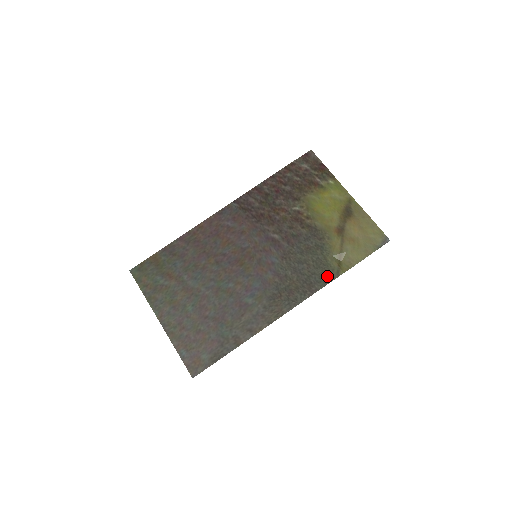
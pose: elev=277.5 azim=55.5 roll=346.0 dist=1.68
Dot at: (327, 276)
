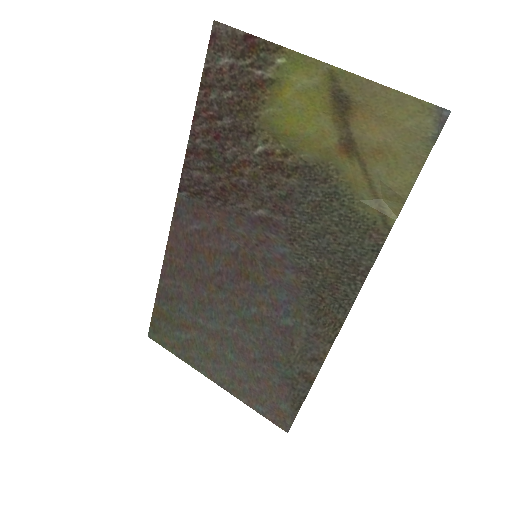
Dot at: (371, 239)
